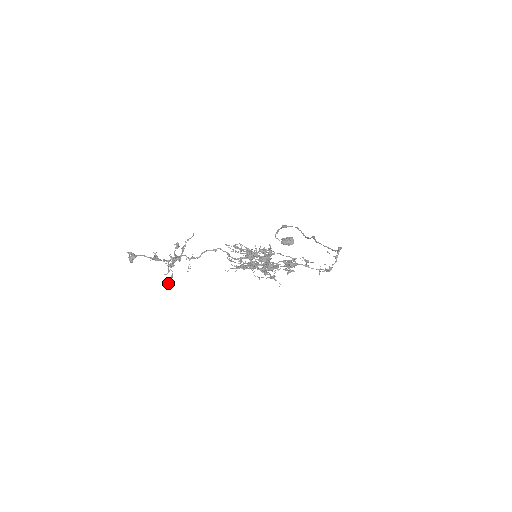
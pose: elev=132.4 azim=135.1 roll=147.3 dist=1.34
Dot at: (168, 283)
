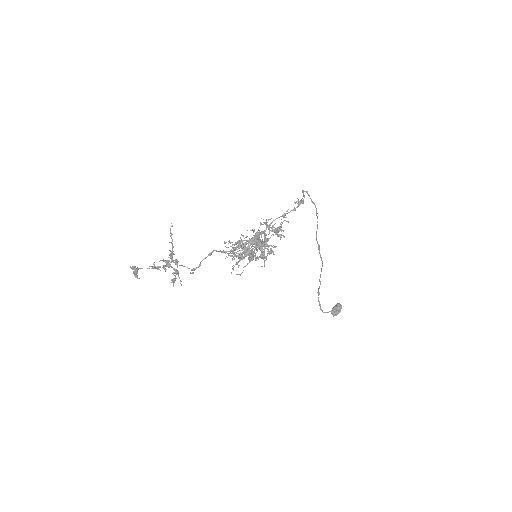
Dot at: (173, 284)
